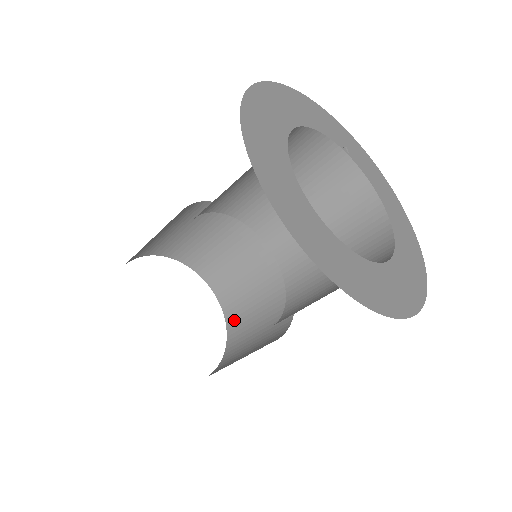
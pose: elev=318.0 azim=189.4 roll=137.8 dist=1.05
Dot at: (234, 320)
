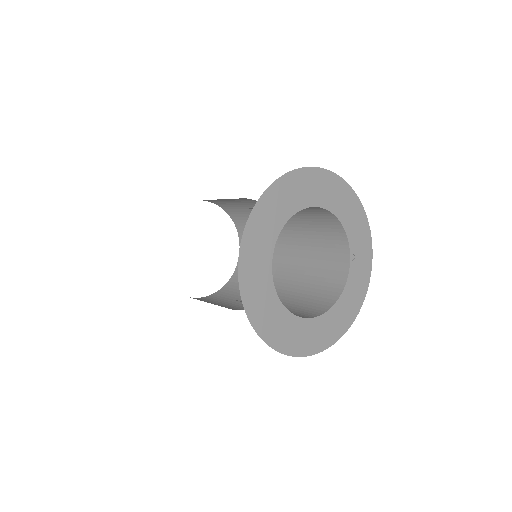
Dot at: (225, 291)
